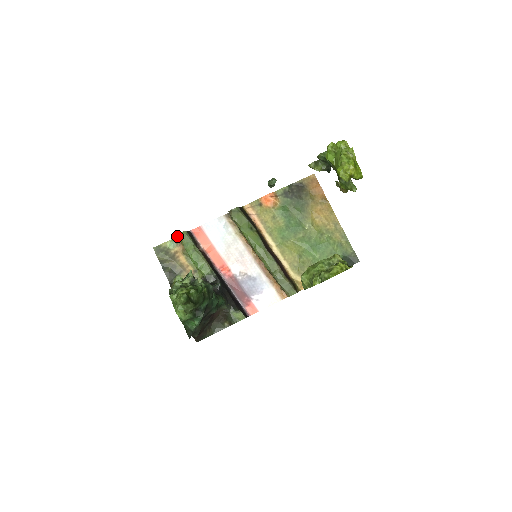
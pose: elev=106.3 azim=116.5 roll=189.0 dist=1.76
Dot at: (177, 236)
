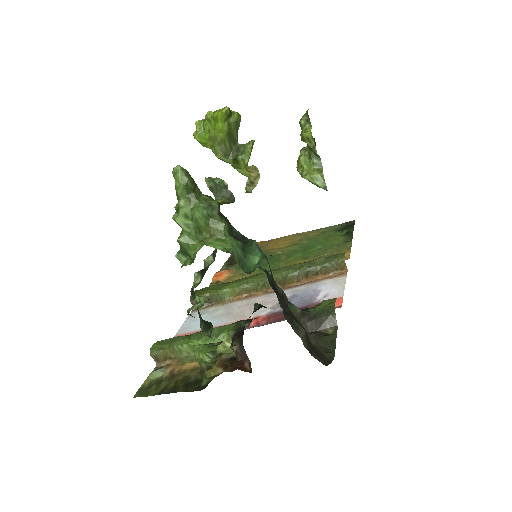
Dot at: (152, 351)
